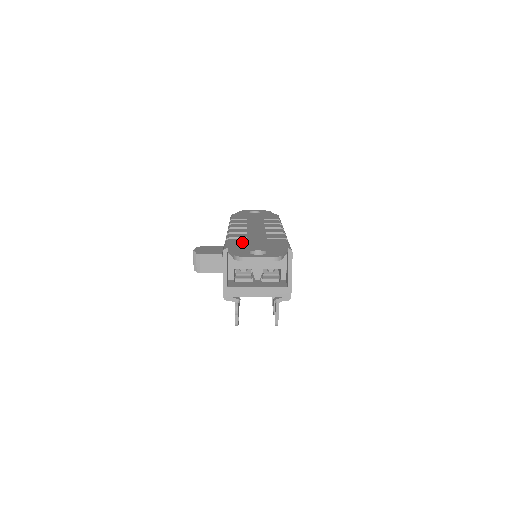
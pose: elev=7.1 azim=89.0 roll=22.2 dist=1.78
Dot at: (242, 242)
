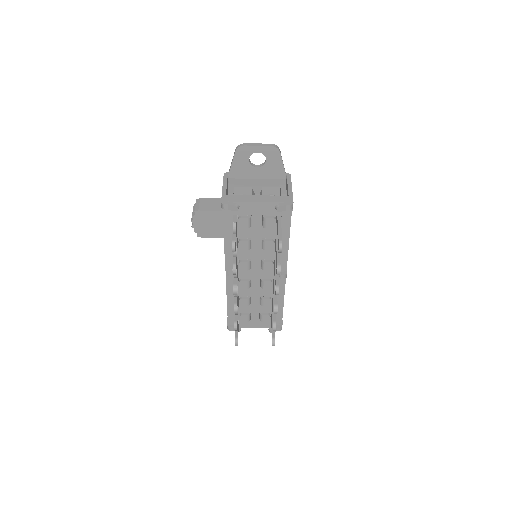
Dot at: occluded
